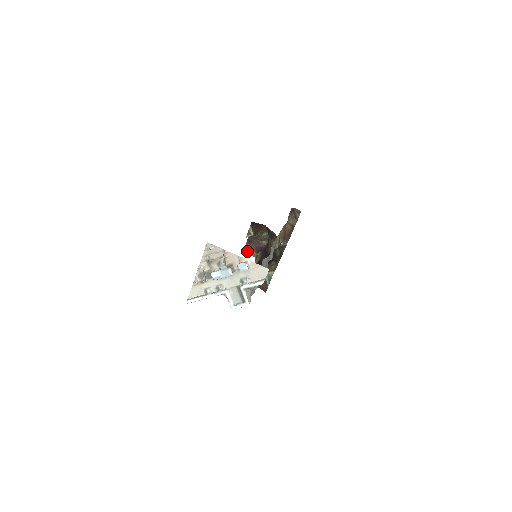
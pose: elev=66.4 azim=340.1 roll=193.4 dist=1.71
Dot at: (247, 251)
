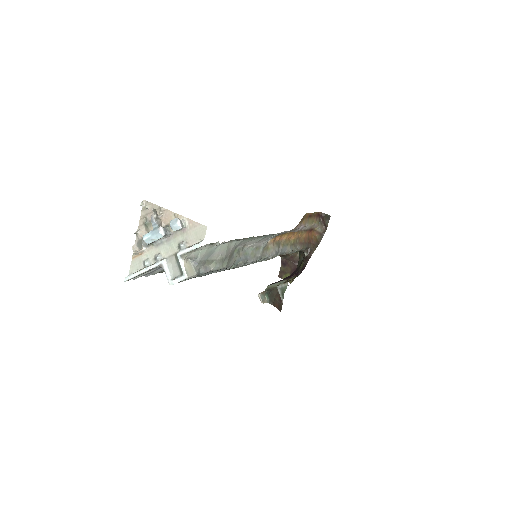
Dot at: (282, 276)
